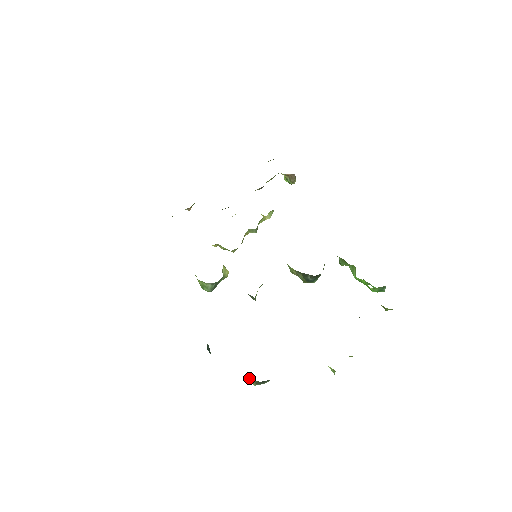
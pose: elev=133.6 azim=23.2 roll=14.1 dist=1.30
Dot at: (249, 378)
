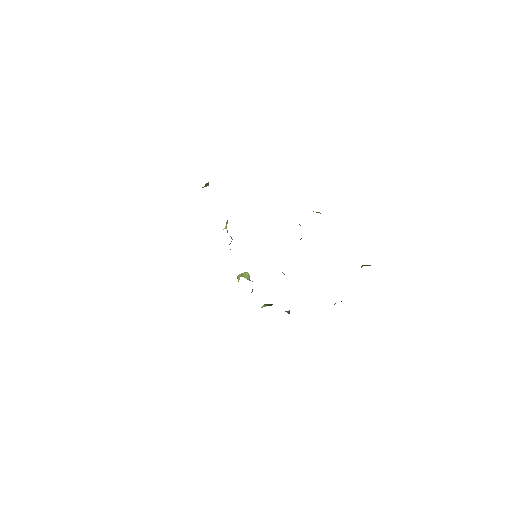
Dot at: occluded
